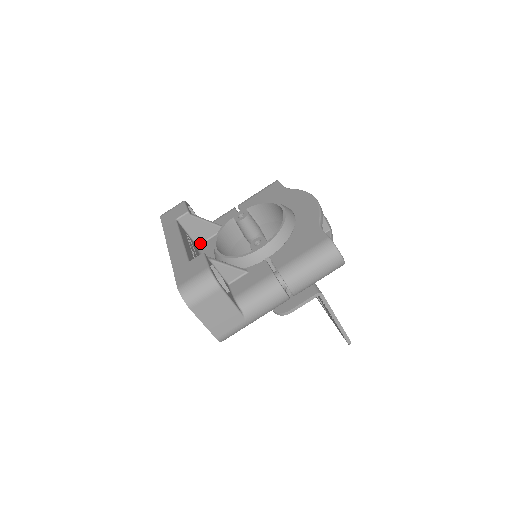
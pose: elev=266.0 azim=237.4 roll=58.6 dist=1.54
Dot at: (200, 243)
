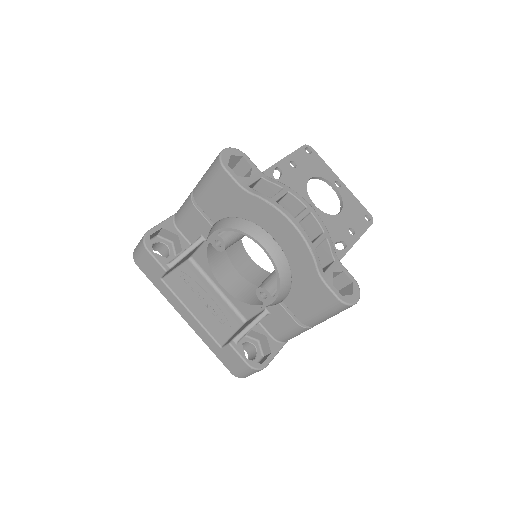
Dot at: (190, 256)
